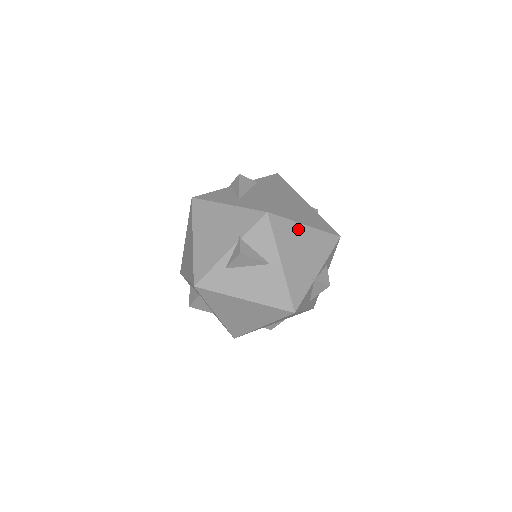
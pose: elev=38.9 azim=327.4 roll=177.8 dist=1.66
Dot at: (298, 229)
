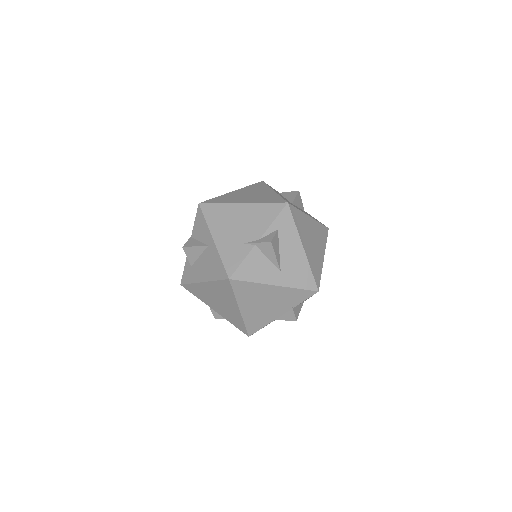
Dot at: occluded
